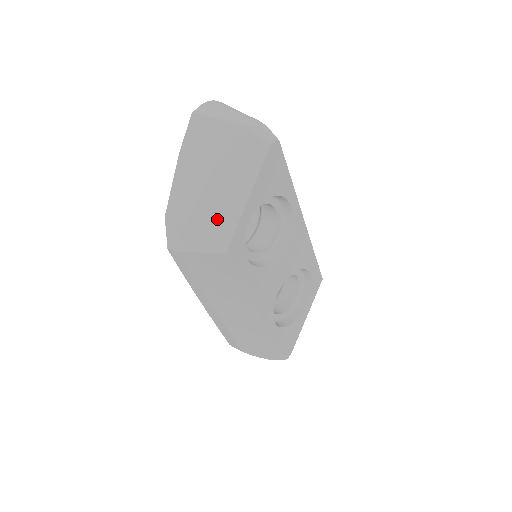
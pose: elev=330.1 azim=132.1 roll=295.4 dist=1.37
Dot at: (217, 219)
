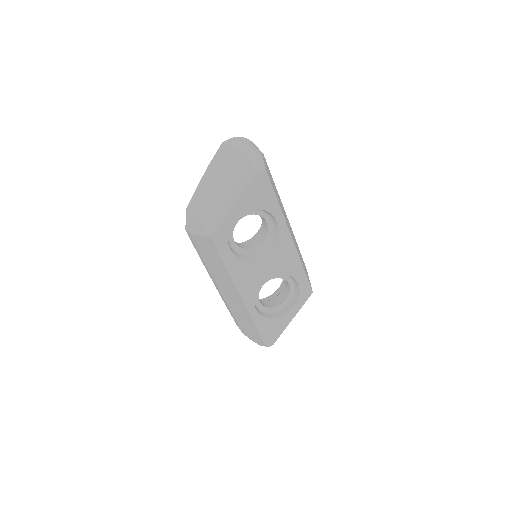
Dot at: (213, 215)
